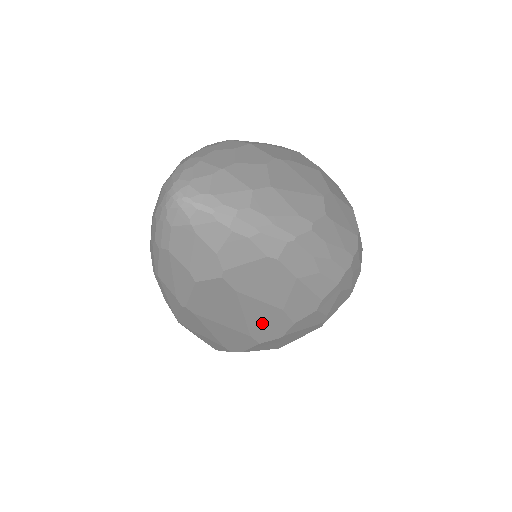
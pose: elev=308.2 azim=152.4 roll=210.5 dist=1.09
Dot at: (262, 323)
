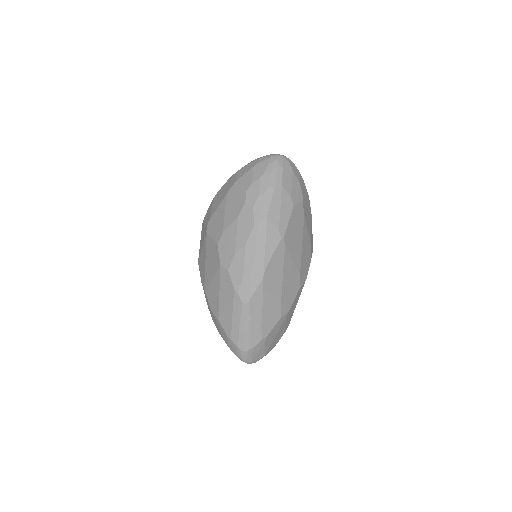
Dot at: (304, 257)
